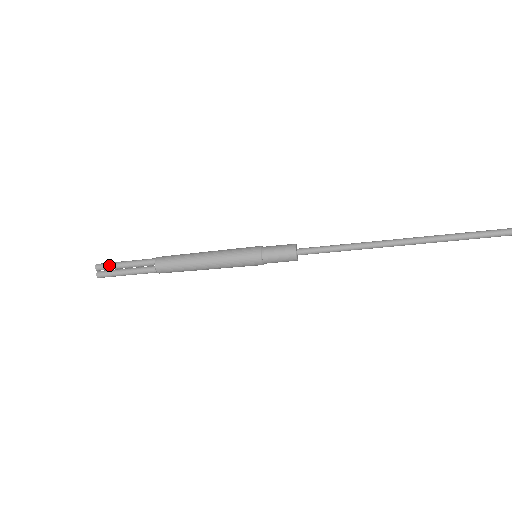
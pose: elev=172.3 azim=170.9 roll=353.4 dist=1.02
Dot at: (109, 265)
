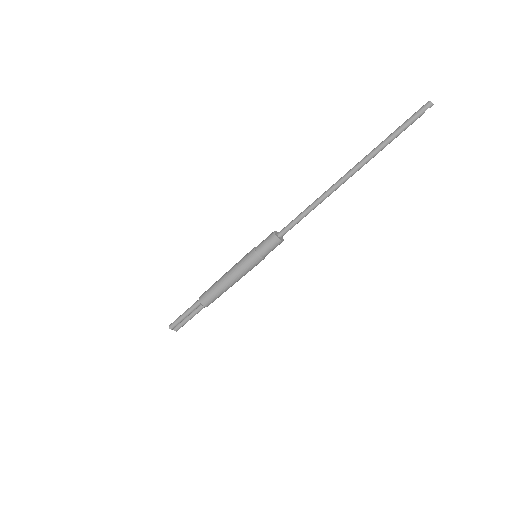
Dot at: (177, 323)
